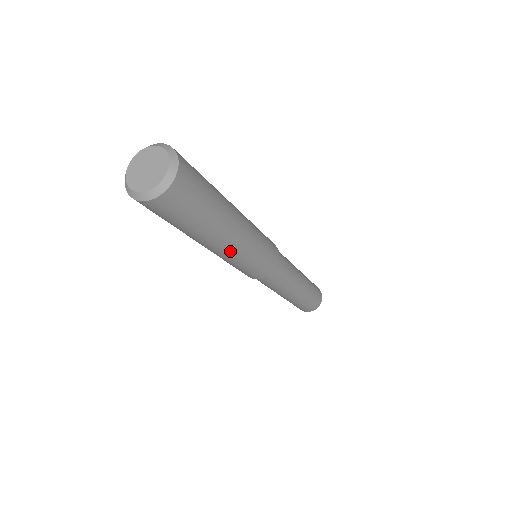
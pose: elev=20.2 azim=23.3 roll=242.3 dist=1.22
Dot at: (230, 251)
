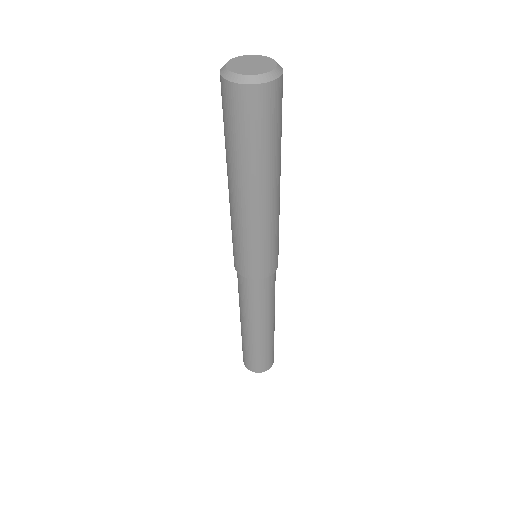
Dot at: (273, 208)
